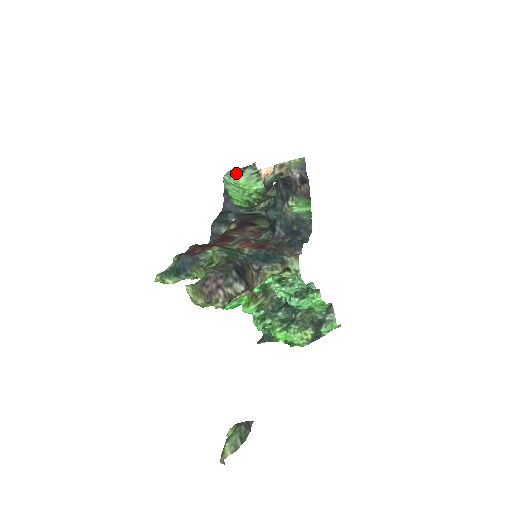
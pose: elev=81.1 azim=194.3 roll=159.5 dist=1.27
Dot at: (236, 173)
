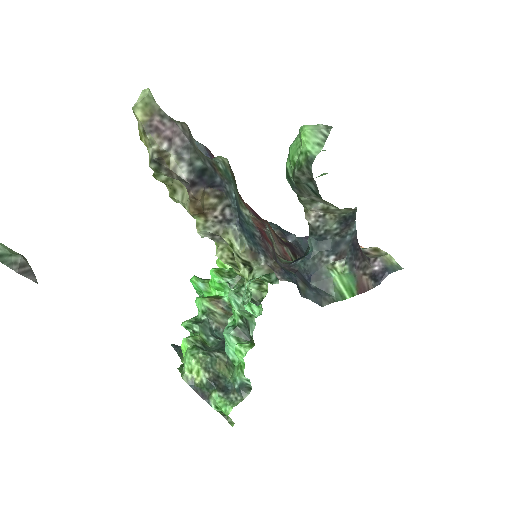
Dot at: occluded
